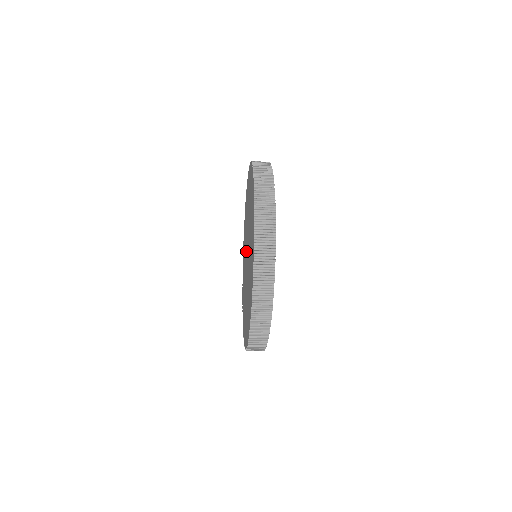
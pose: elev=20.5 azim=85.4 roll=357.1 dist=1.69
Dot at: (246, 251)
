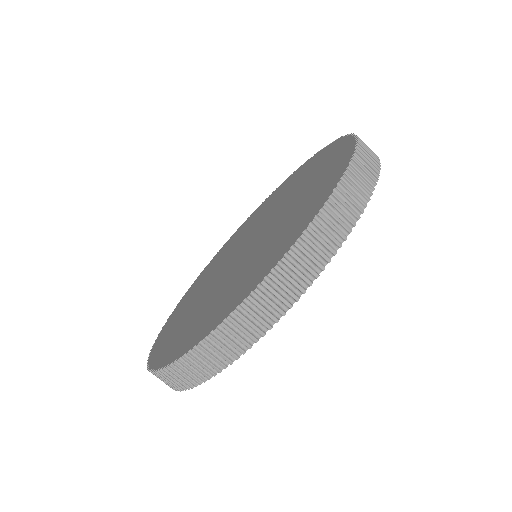
Dot at: (243, 242)
